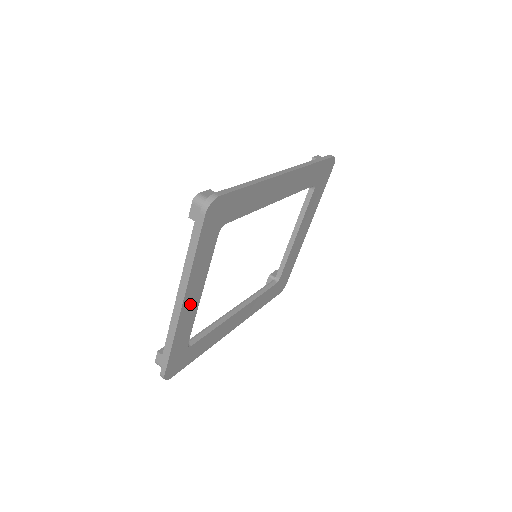
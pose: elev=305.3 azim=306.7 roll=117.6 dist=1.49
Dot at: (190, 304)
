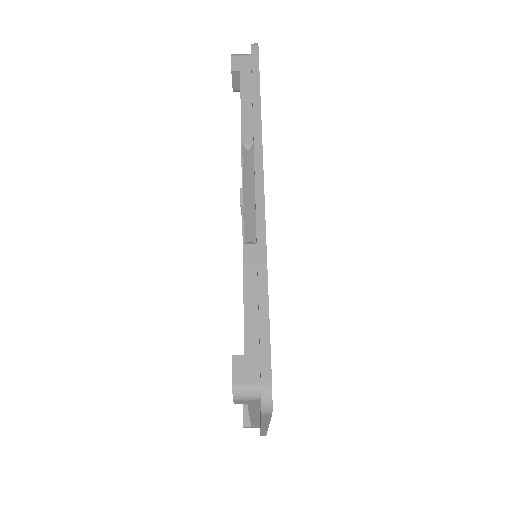
Dot at: occluded
